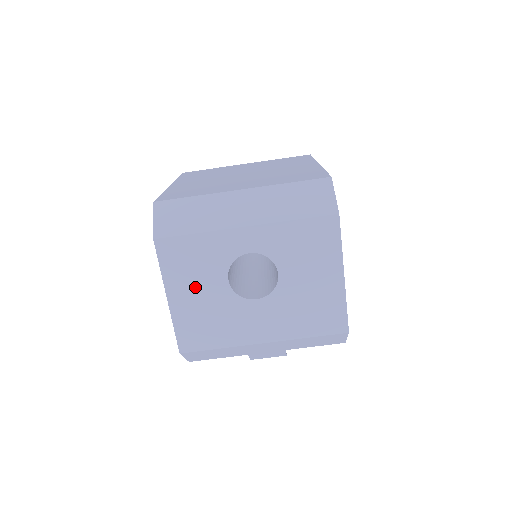
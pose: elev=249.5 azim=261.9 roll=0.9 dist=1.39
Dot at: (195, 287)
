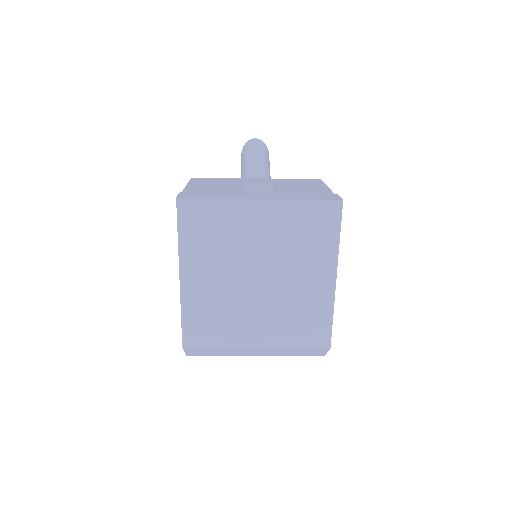
Dot at: occluded
